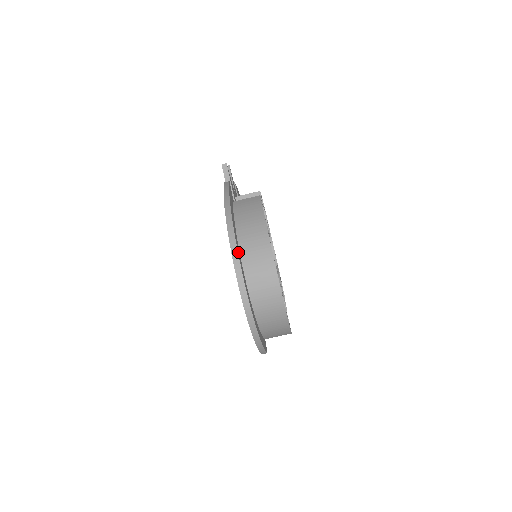
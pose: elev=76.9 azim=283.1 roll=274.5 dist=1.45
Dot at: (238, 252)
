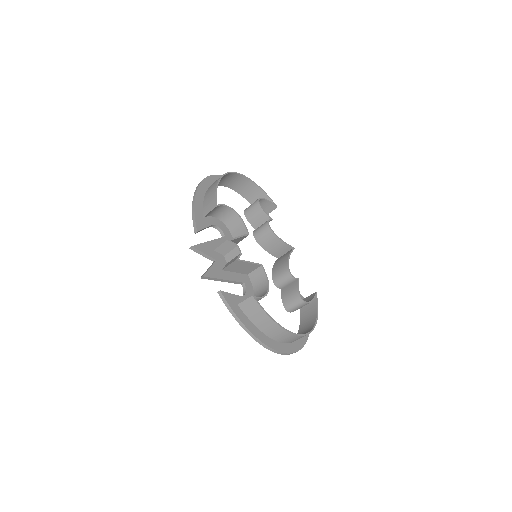
Dot at: (278, 349)
